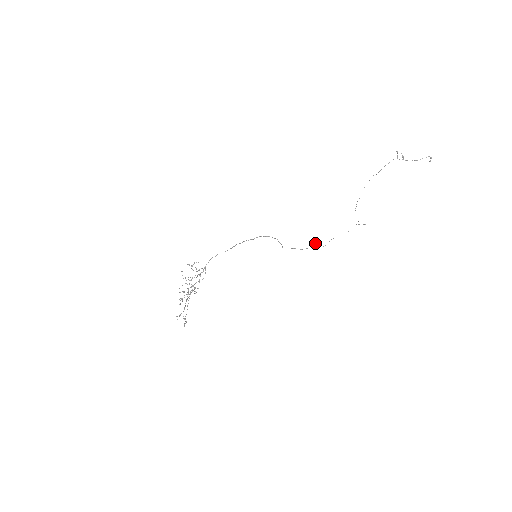
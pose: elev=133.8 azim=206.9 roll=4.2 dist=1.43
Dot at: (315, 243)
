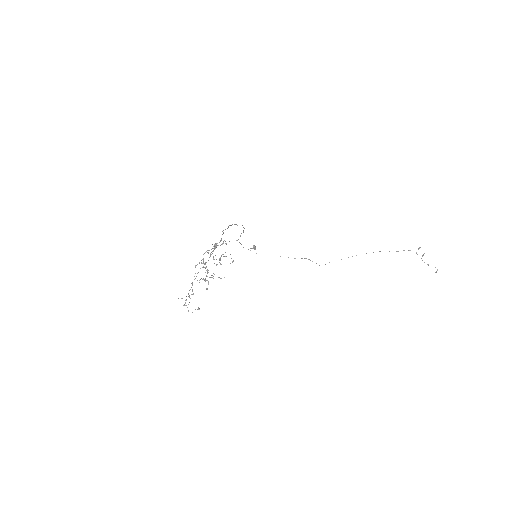
Dot at: (253, 246)
